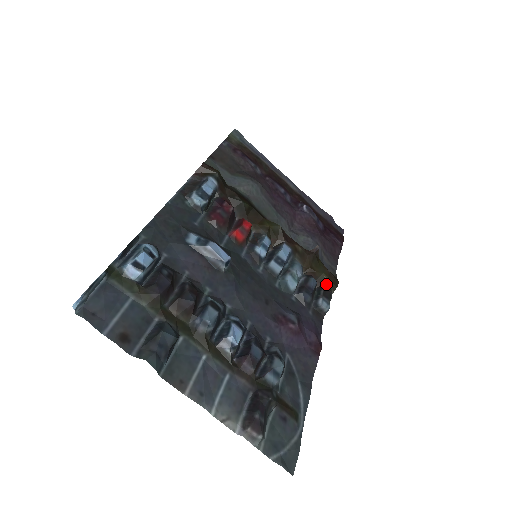
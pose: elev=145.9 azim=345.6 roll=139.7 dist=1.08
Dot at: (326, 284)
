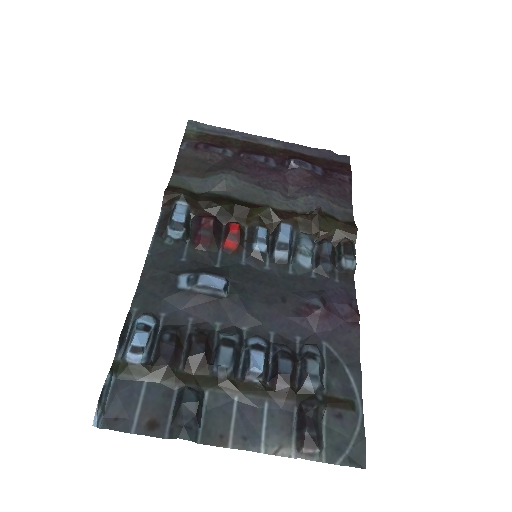
Dot at: (344, 238)
